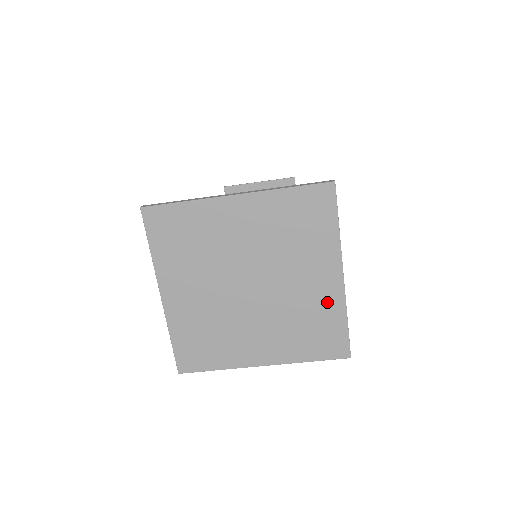
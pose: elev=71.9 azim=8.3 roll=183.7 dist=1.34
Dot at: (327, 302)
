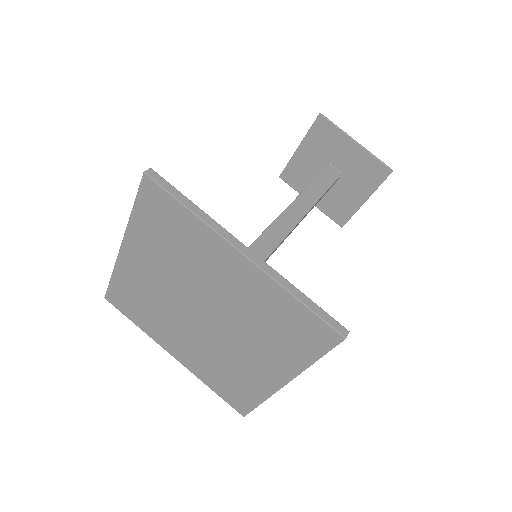
Dot at: (261, 291)
